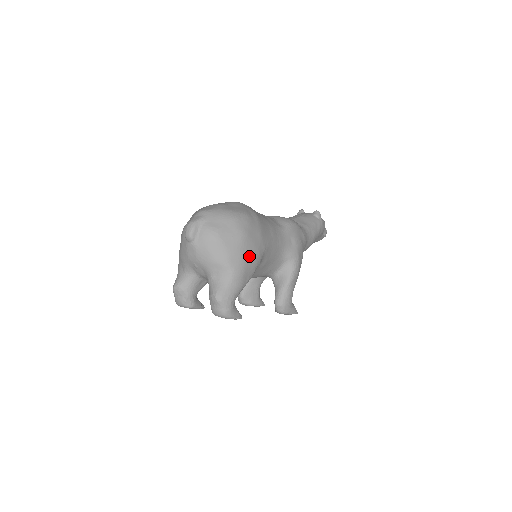
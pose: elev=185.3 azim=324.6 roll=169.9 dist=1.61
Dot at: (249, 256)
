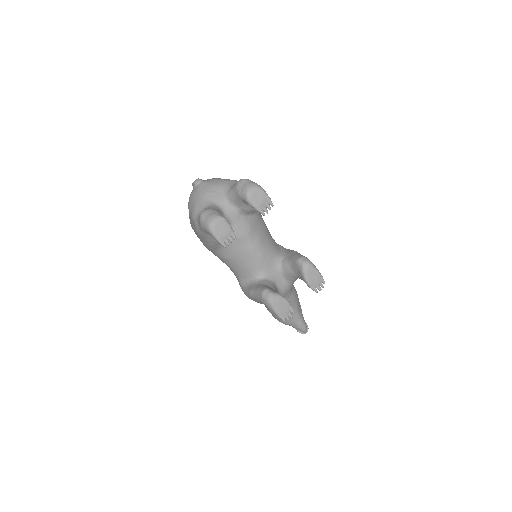
Dot at: occluded
